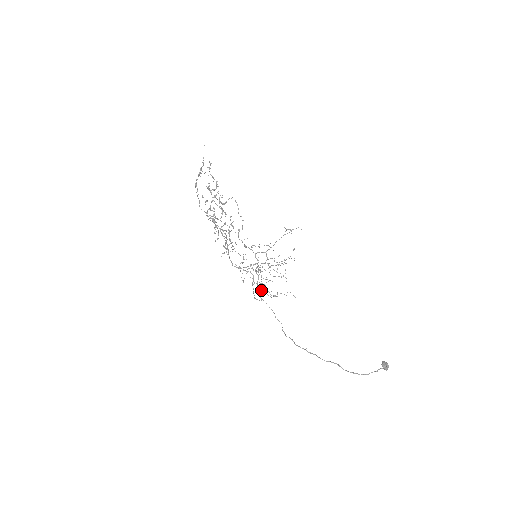
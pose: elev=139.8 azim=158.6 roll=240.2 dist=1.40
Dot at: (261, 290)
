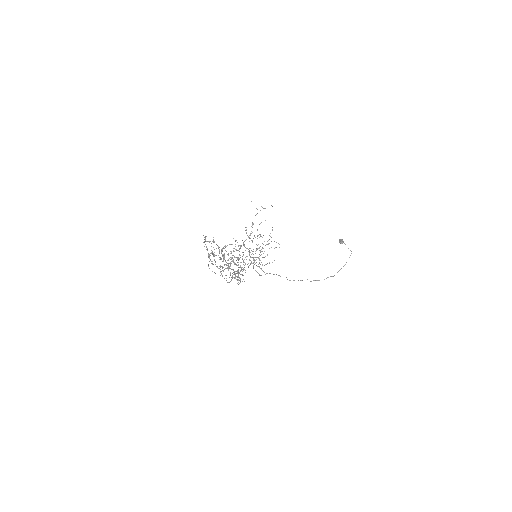
Dot at: occluded
